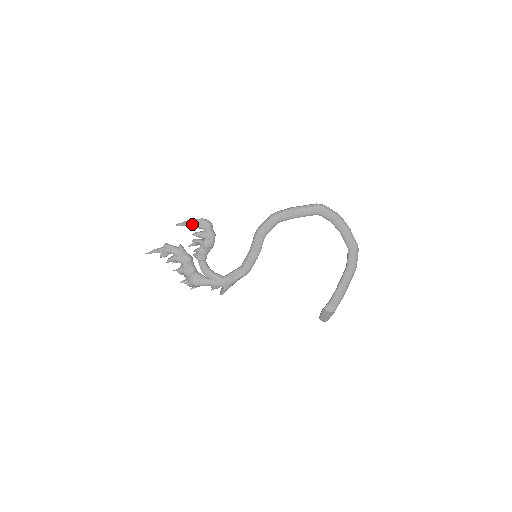
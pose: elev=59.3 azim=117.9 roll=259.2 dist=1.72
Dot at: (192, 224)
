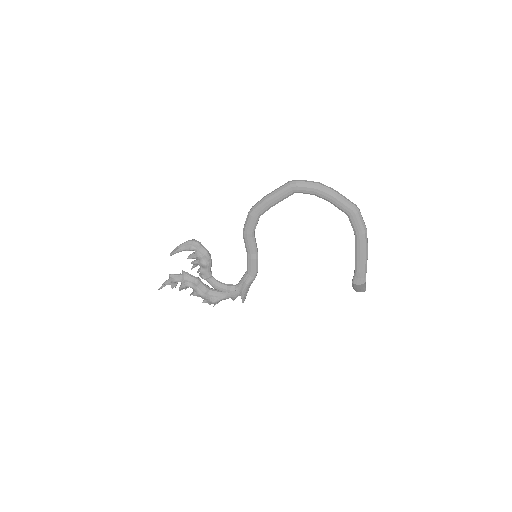
Dot at: (181, 250)
